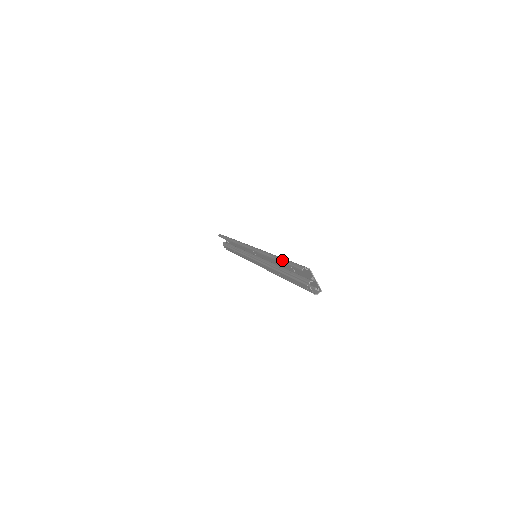
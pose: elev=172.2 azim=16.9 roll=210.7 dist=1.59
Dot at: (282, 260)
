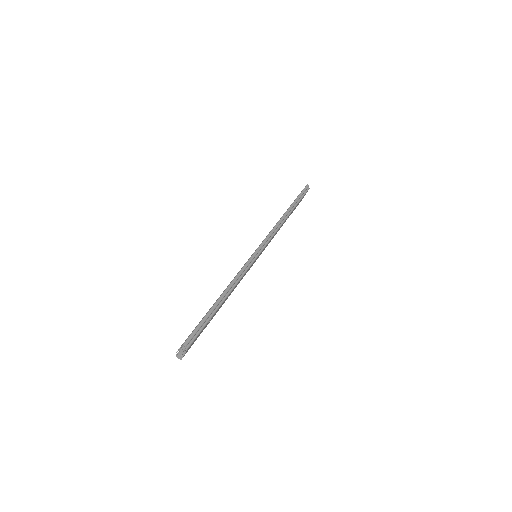
Dot at: (210, 311)
